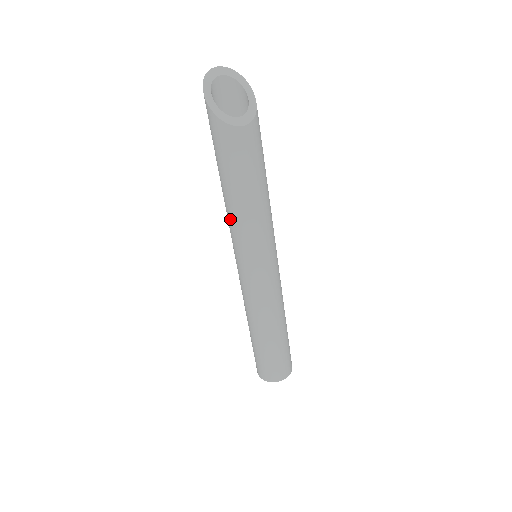
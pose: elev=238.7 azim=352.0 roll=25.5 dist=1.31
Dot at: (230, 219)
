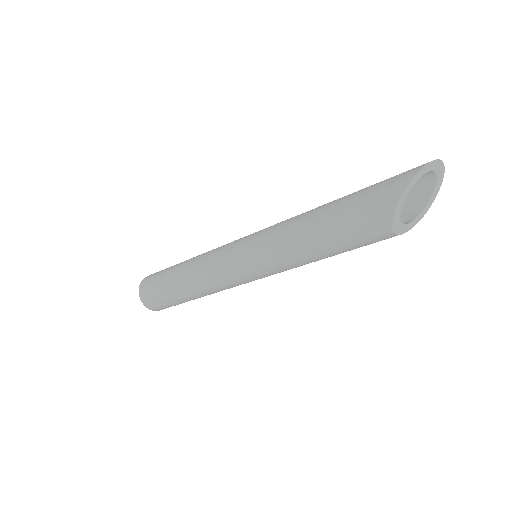
Dot at: (285, 238)
